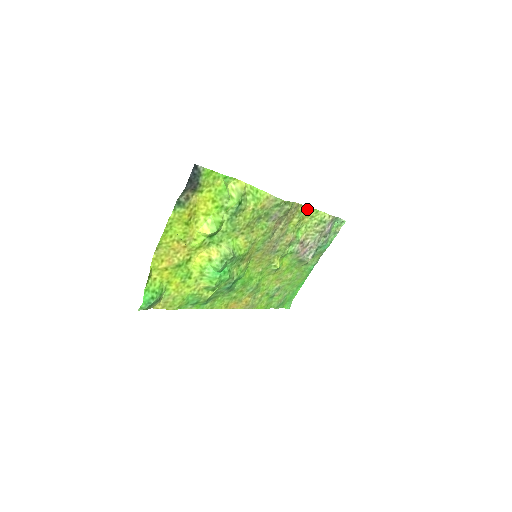
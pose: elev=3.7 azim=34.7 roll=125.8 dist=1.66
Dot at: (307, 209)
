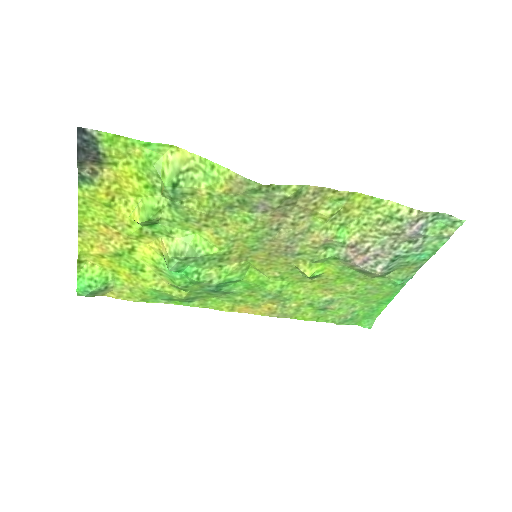
Dot at: (352, 195)
